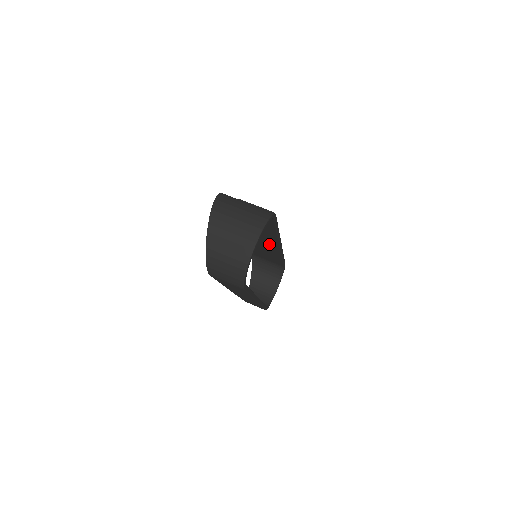
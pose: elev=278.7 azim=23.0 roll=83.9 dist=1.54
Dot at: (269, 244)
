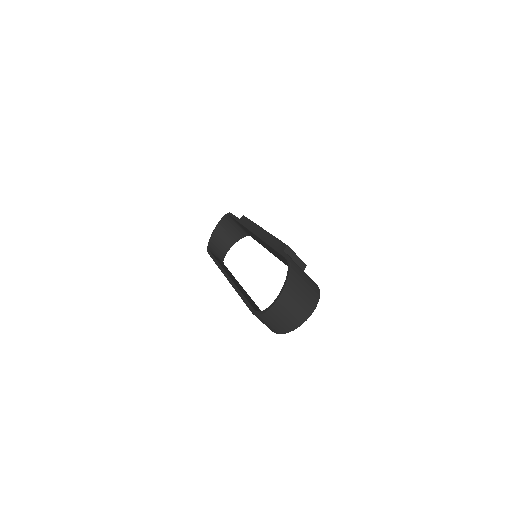
Dot at: (270, 251)
